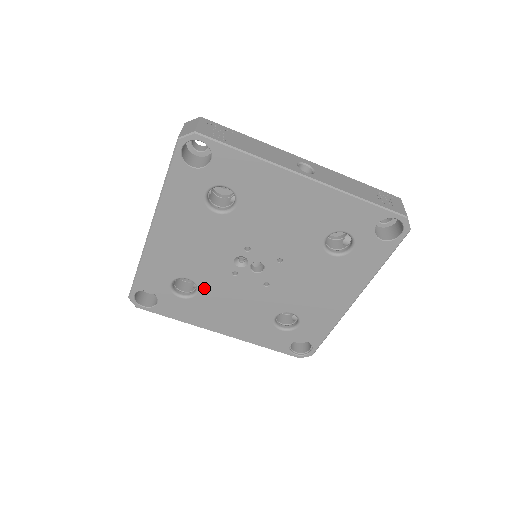
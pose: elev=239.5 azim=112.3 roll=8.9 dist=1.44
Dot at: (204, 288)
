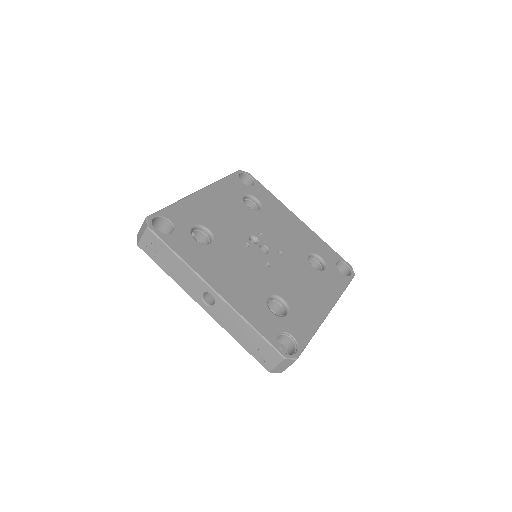
Dot at: (219, 243)
